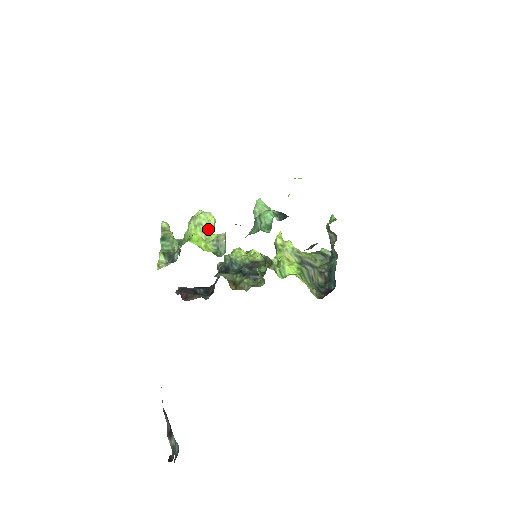
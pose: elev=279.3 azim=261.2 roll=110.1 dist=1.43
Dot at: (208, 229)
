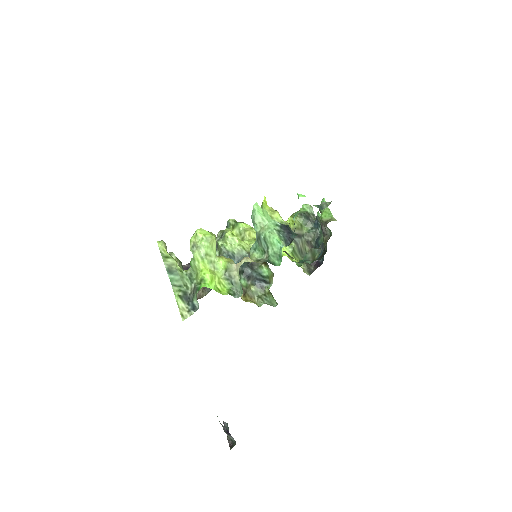
Dot at: (214, 255)
